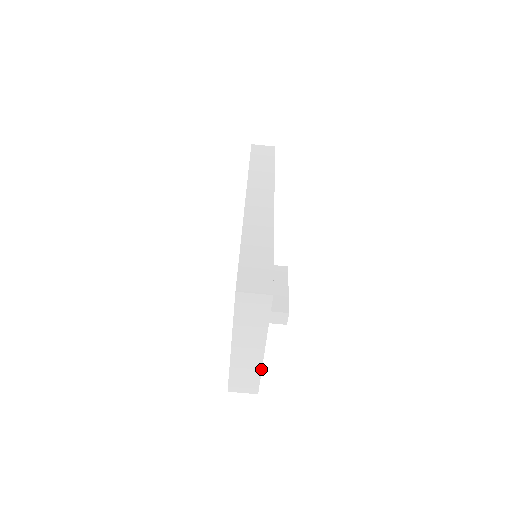
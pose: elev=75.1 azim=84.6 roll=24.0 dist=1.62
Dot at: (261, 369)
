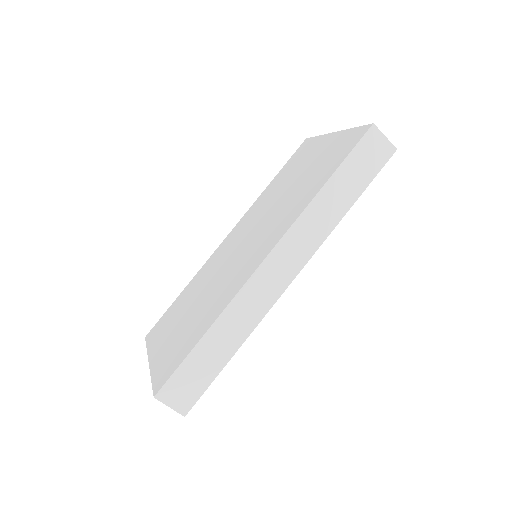
Dot at: occluded
